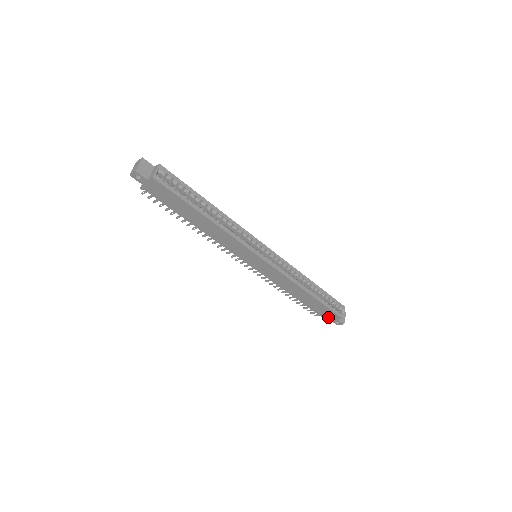
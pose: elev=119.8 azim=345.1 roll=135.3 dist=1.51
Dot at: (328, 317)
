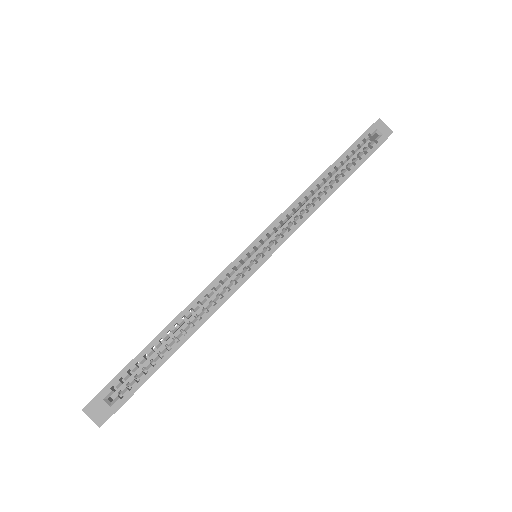
Dot at: occluded
